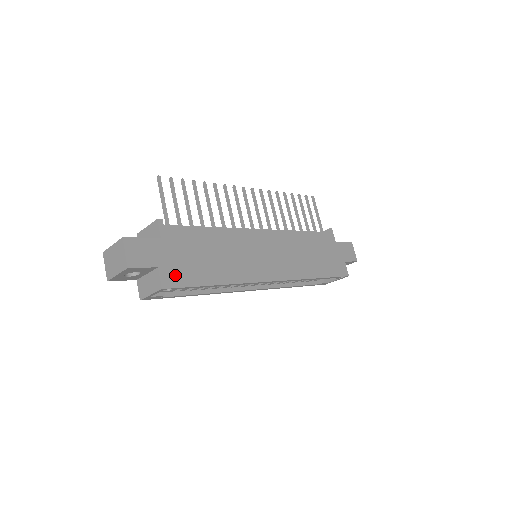
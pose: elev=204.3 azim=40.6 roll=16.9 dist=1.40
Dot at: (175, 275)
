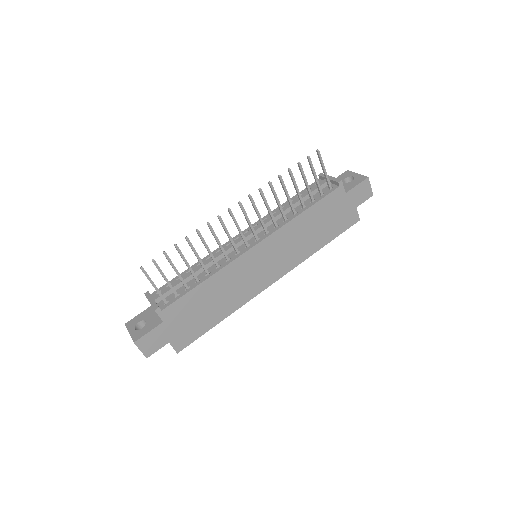
Dot at: (184, 338)
